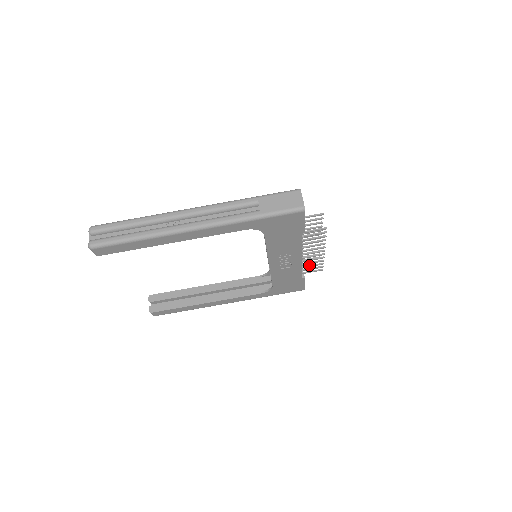
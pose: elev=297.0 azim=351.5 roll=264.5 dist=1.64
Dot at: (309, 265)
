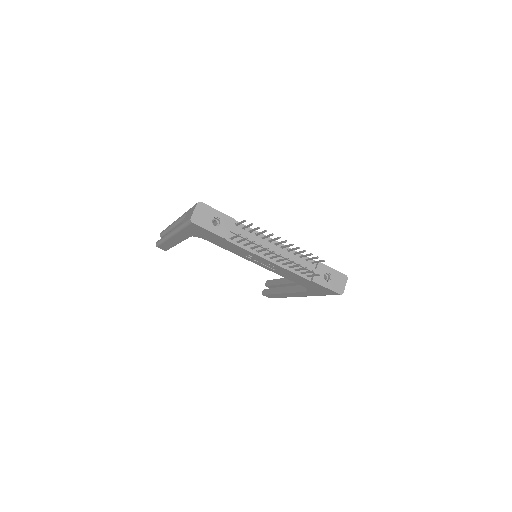
Dot at: (299, 268)
